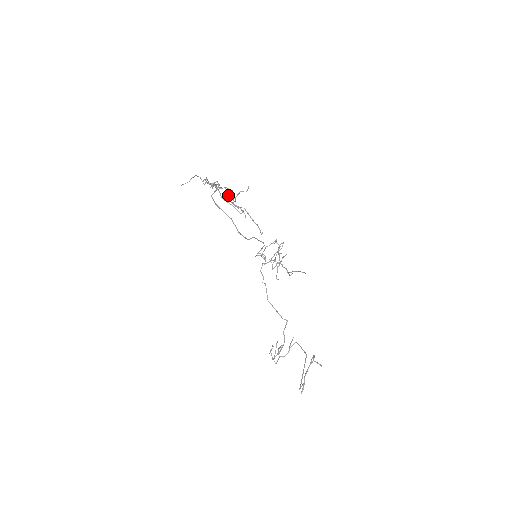
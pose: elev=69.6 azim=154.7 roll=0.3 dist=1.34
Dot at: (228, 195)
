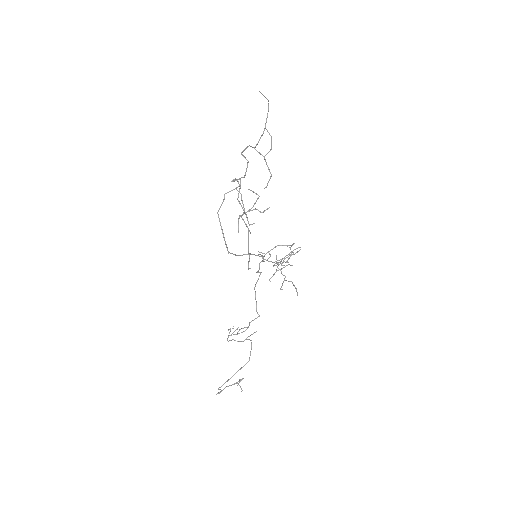
Dot at: (253, 191)
